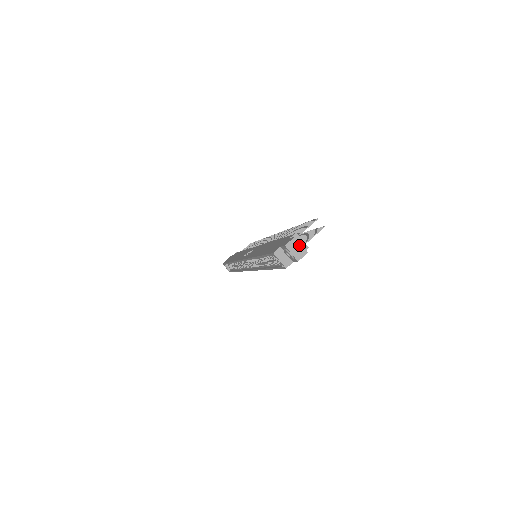
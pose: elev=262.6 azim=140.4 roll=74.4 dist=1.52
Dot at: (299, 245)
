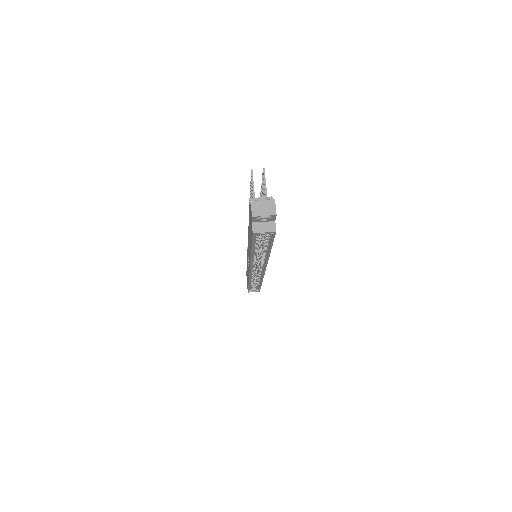
Dot at: (261, 203)
